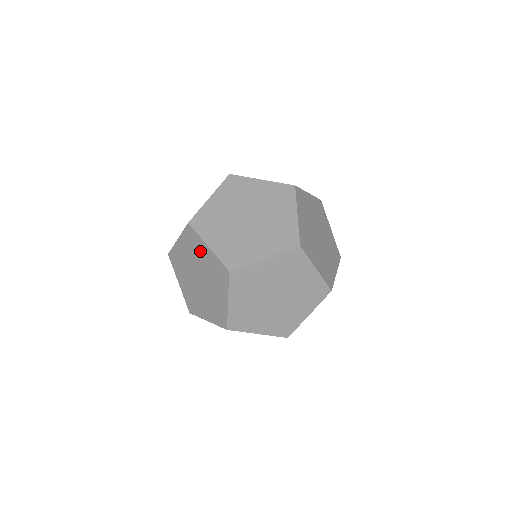
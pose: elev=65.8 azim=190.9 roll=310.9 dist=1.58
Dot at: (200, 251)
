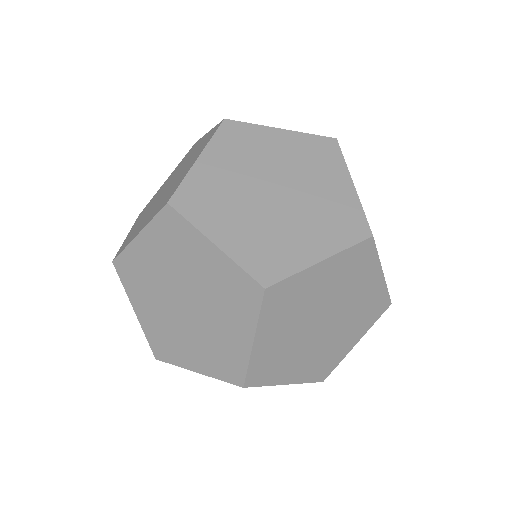
Dot at: occluded
